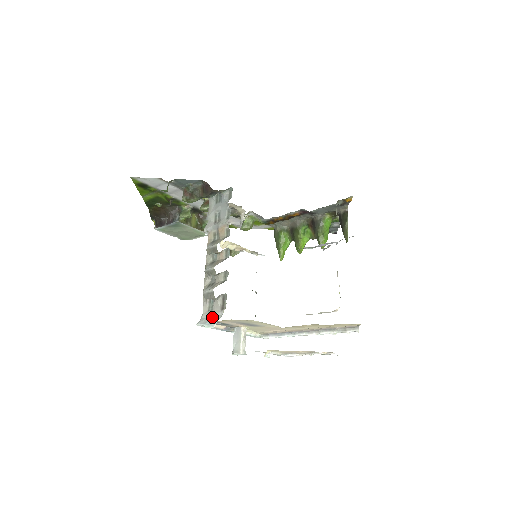
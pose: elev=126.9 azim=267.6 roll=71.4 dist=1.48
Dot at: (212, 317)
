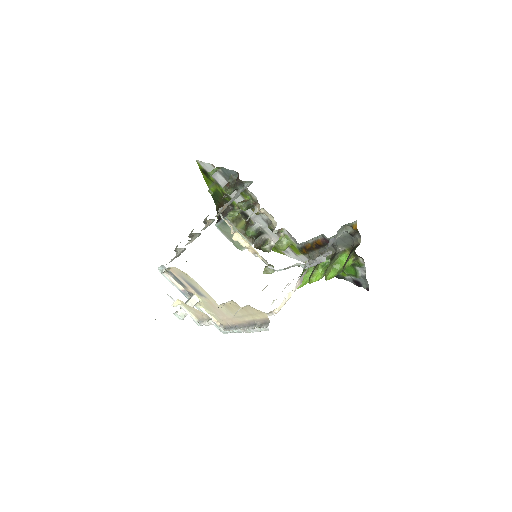
Dot at: occluded
